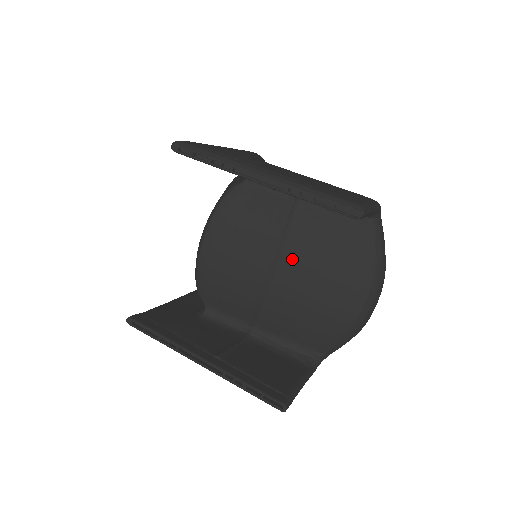
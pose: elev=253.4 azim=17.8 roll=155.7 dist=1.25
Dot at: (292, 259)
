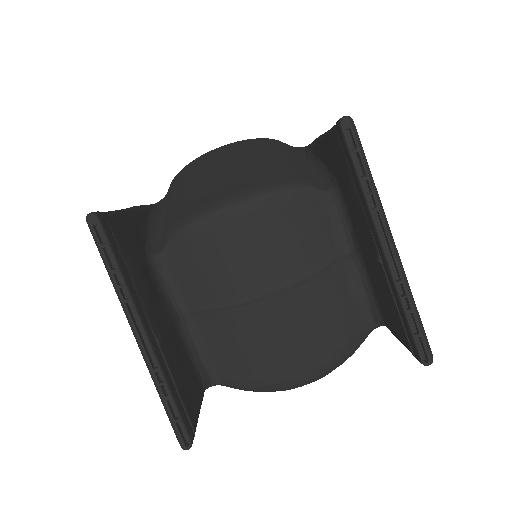
Dot at: (294, 300)
